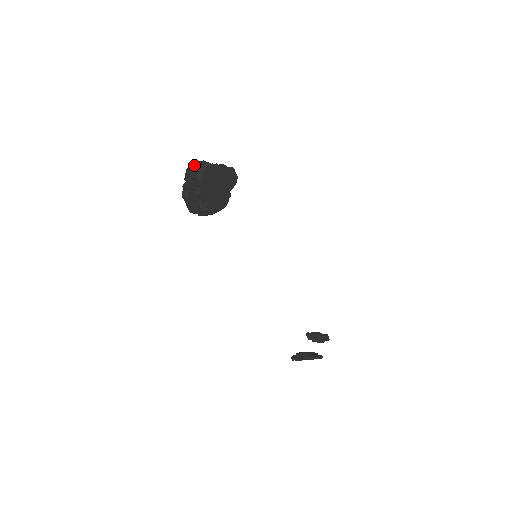
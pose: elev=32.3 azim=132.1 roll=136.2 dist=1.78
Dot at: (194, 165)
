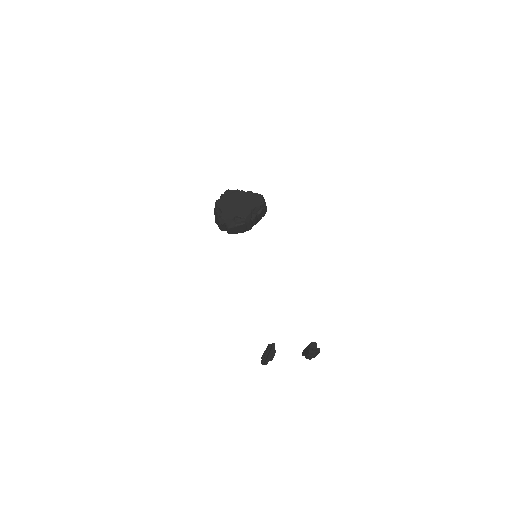
Dot at: occluded
